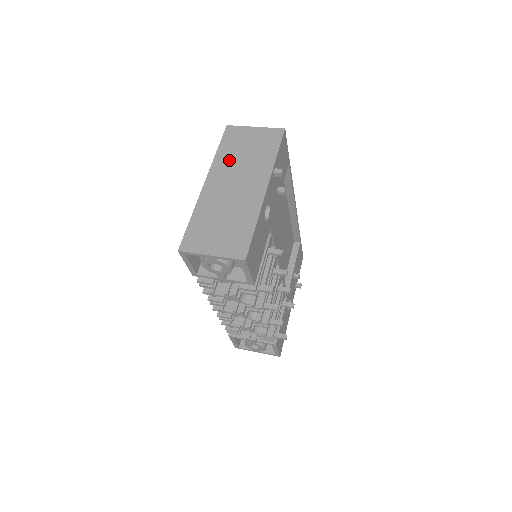
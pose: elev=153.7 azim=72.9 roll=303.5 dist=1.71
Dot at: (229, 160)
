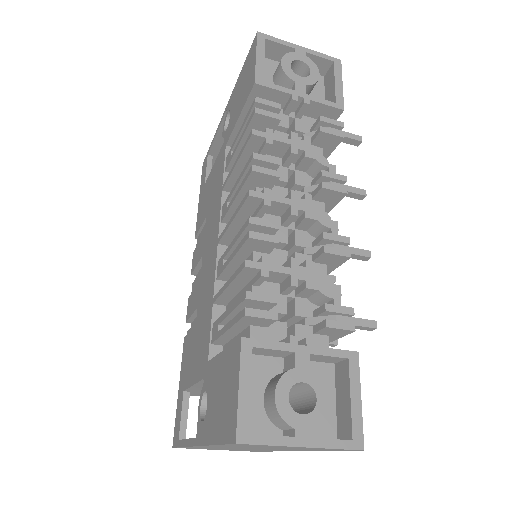
Dot at: occluded
